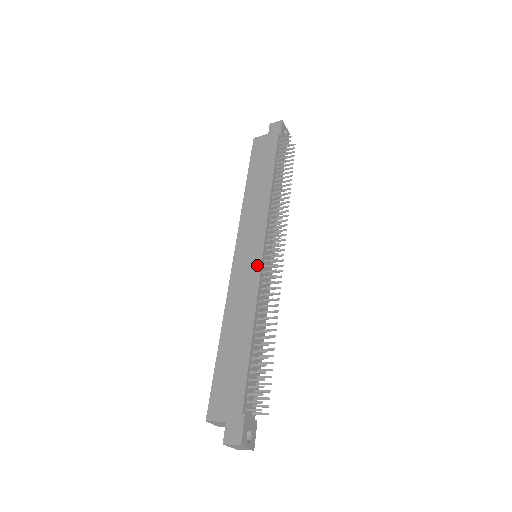
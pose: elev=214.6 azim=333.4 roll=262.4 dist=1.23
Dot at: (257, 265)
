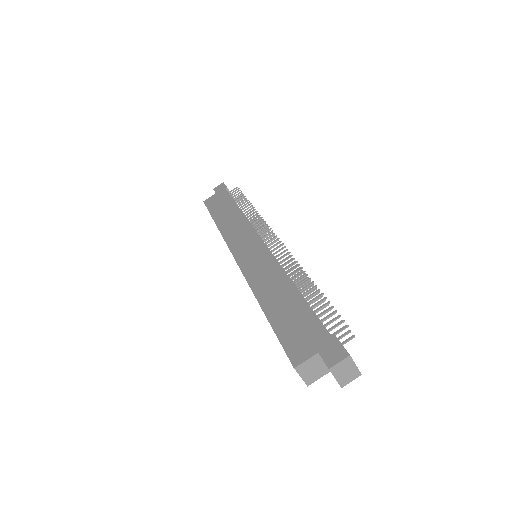
Dot at: (264, 251)
